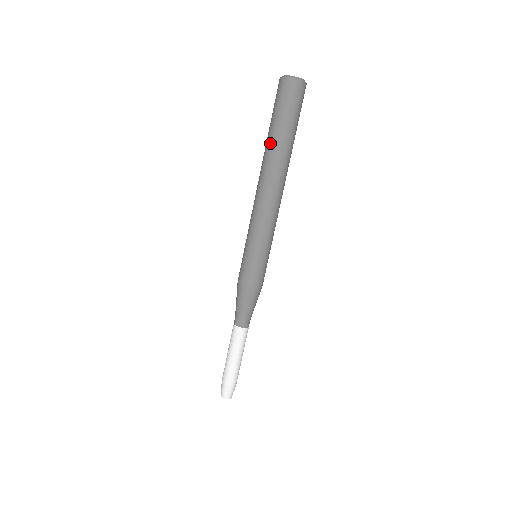
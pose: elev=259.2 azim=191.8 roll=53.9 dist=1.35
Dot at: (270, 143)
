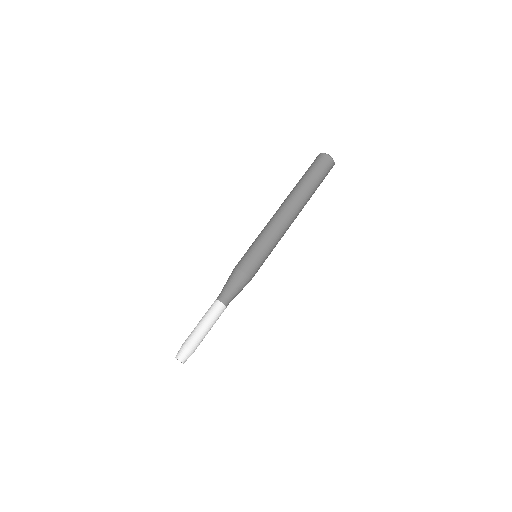
Dot at: occluded
